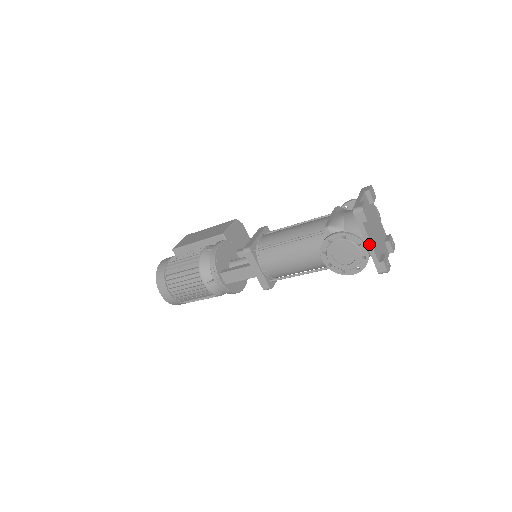
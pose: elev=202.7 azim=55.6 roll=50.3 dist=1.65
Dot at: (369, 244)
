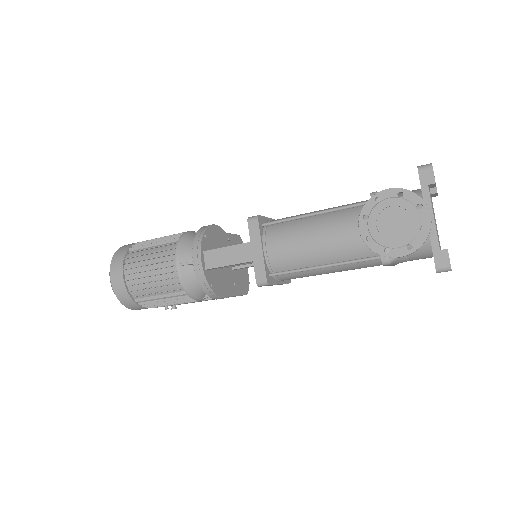
Dot at: (431, 219)
